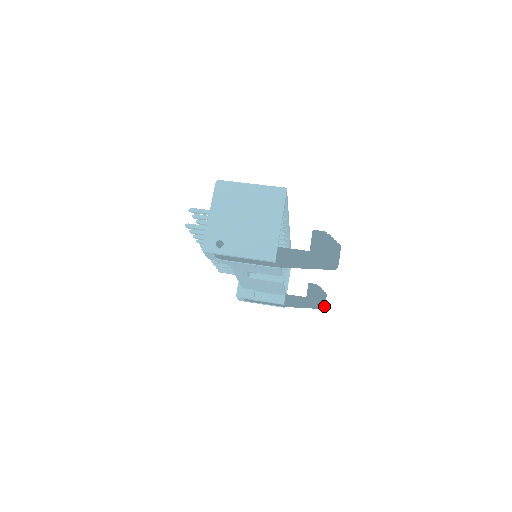
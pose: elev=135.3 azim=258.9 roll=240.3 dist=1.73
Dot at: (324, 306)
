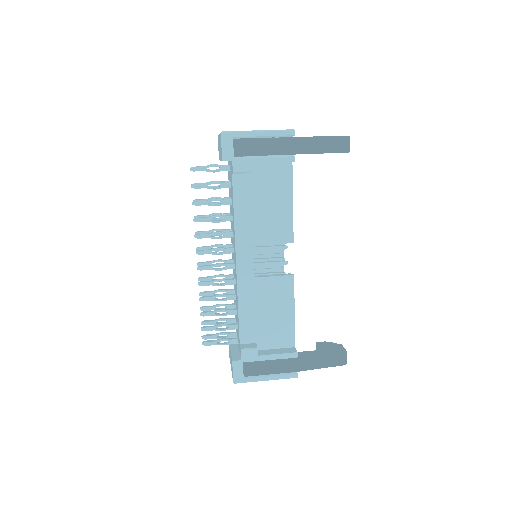
Dot at: (346, 351)
